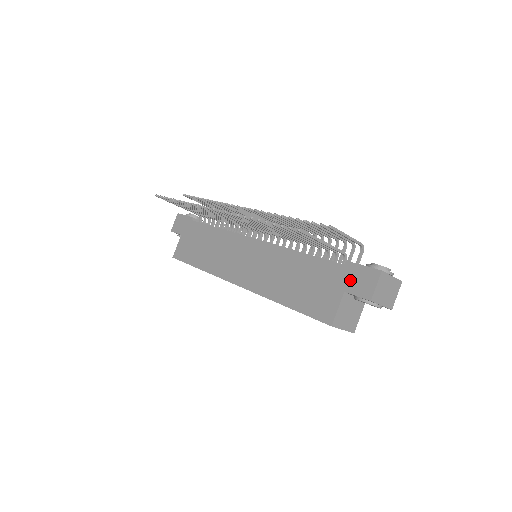
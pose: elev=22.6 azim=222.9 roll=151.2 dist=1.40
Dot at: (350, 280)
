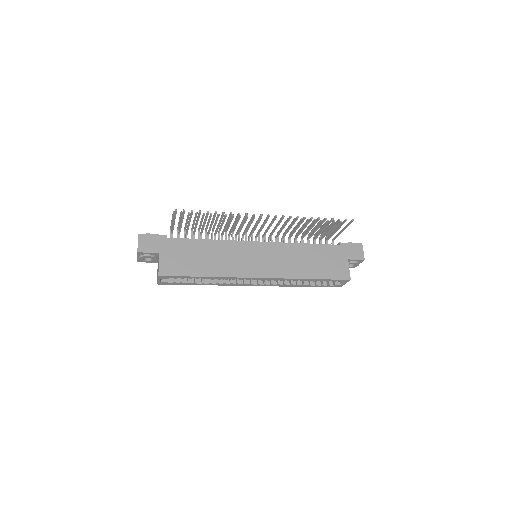
Dot at: (348, 252)
